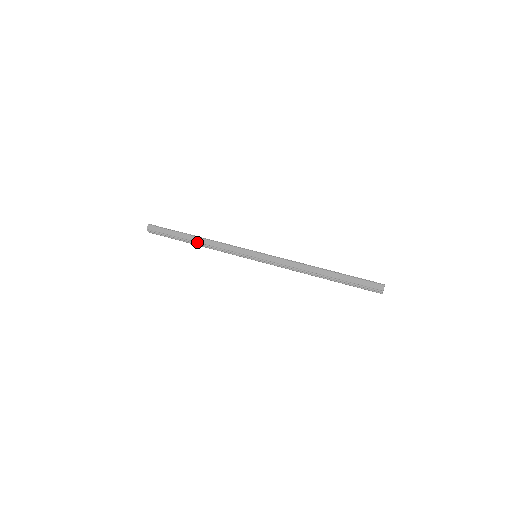
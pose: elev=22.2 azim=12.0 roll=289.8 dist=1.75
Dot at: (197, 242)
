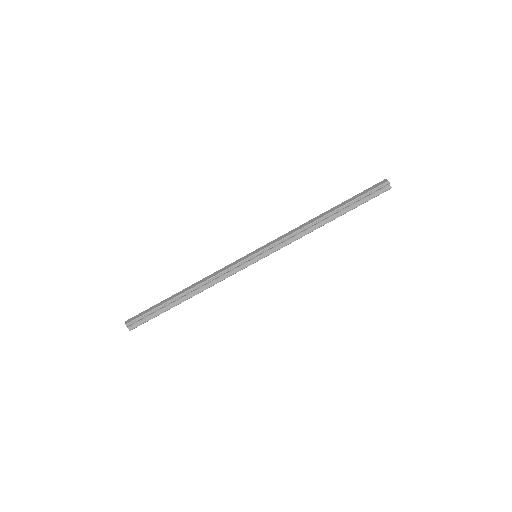
Dot at: (188, 290)
